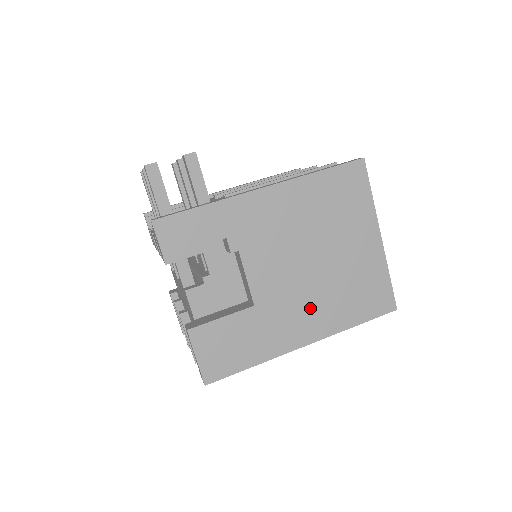
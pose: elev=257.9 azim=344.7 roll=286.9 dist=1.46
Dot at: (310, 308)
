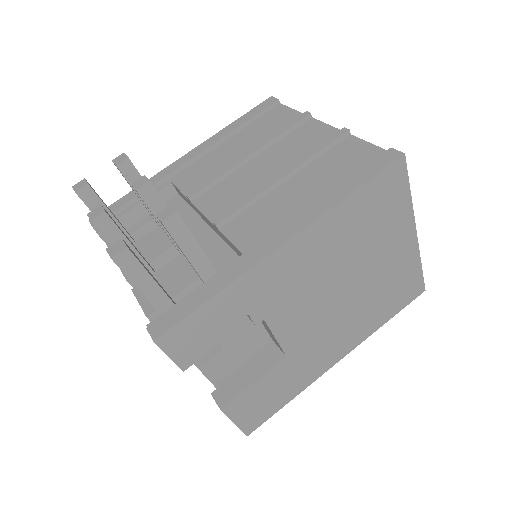
Dot at: (343, 331)
